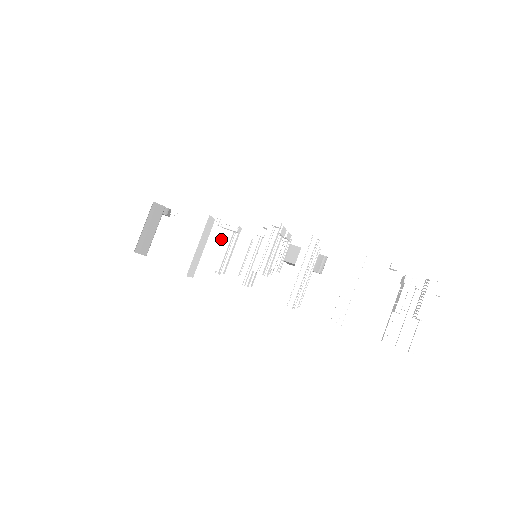
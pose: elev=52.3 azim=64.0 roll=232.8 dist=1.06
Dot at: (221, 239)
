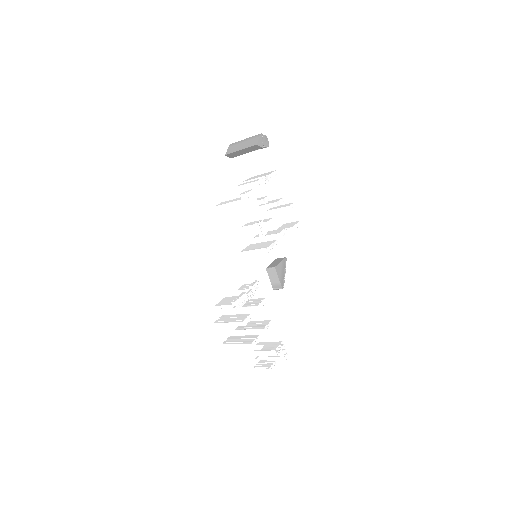
Dot at: (269, 203)
